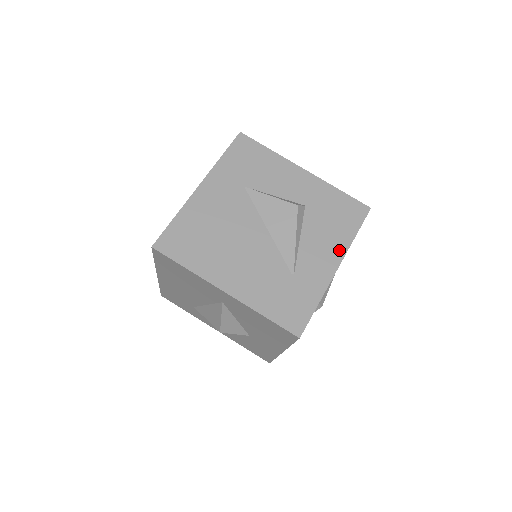
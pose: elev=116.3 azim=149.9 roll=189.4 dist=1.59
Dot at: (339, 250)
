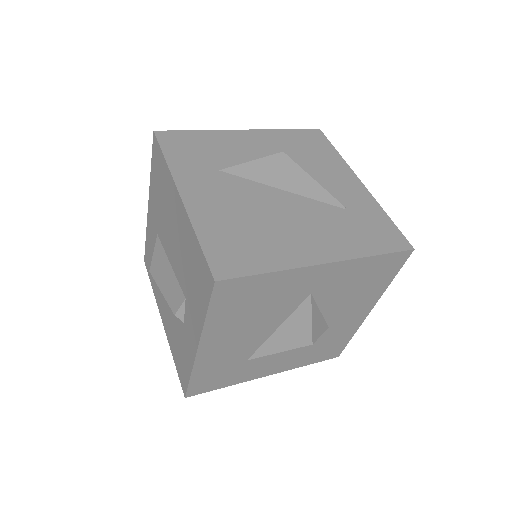
Dot at: (344, 169)
